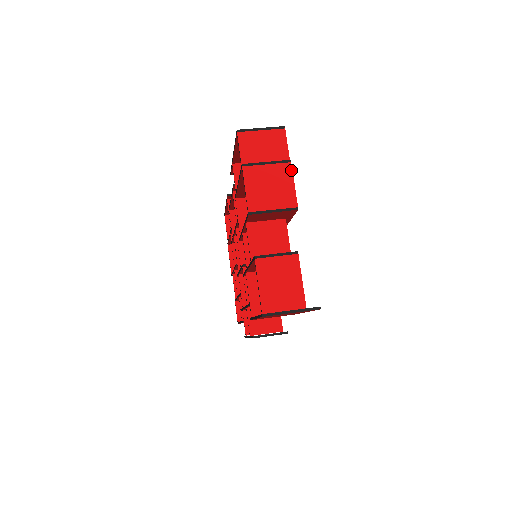
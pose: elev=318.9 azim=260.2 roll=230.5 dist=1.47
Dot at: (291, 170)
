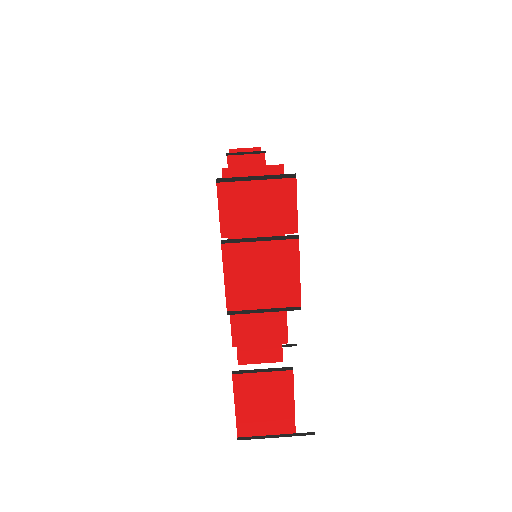
Dot at: (297, 251)
